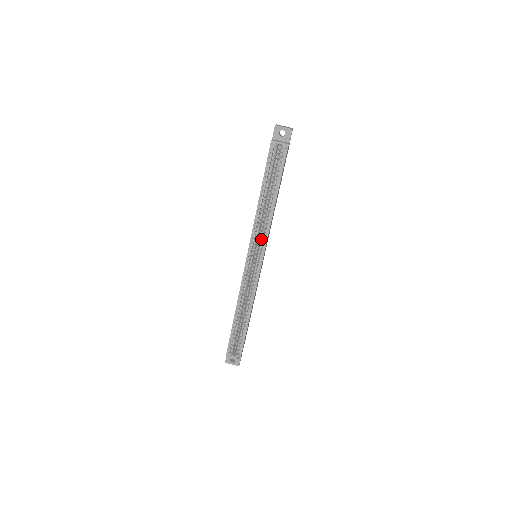
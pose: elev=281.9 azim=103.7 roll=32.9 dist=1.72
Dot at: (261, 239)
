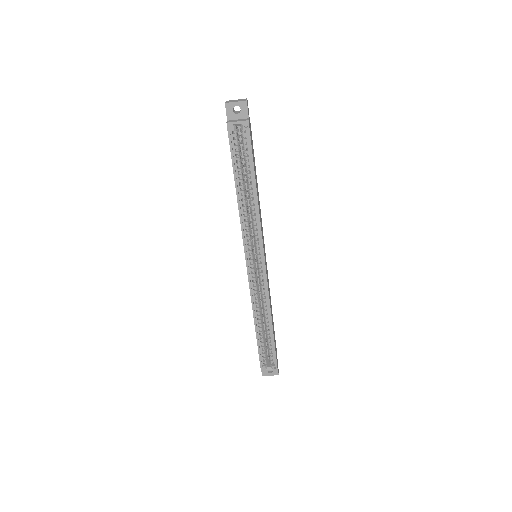
Dot at: (255, 237)
